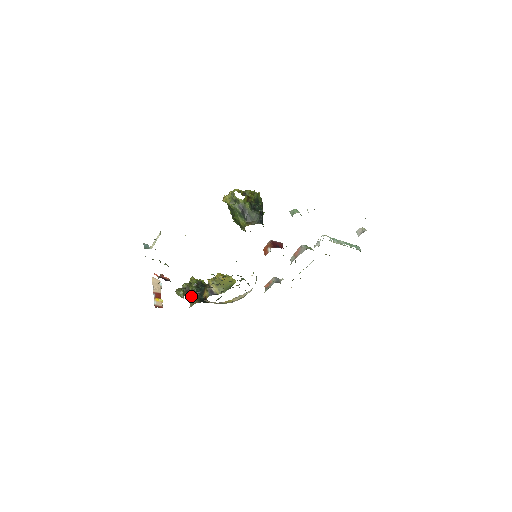
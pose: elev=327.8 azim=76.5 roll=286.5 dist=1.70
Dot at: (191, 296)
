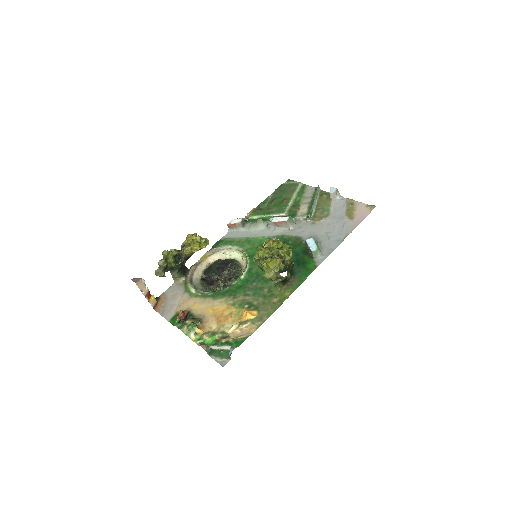
Dot at: (172, 272)
